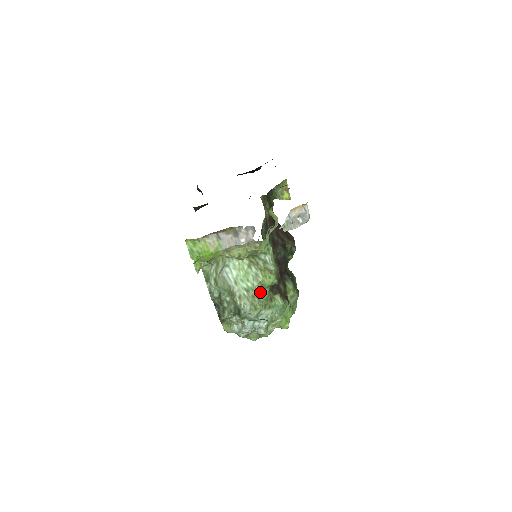
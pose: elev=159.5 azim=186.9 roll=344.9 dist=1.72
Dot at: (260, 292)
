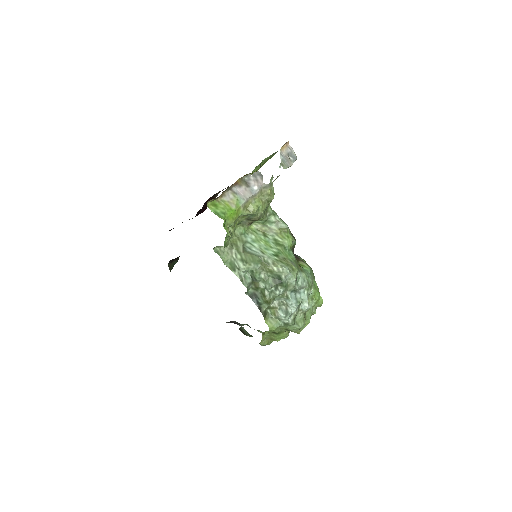
Dot at: (287, 255)
